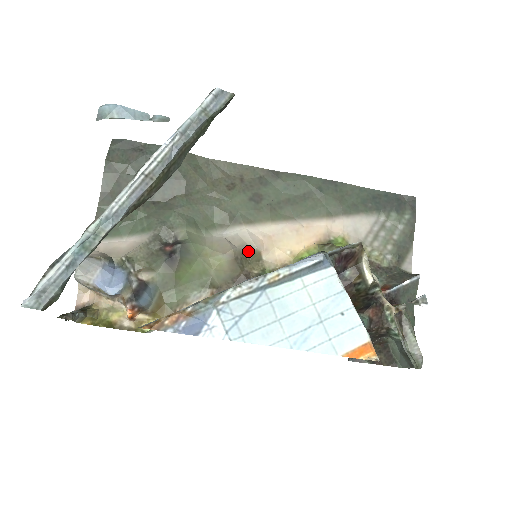
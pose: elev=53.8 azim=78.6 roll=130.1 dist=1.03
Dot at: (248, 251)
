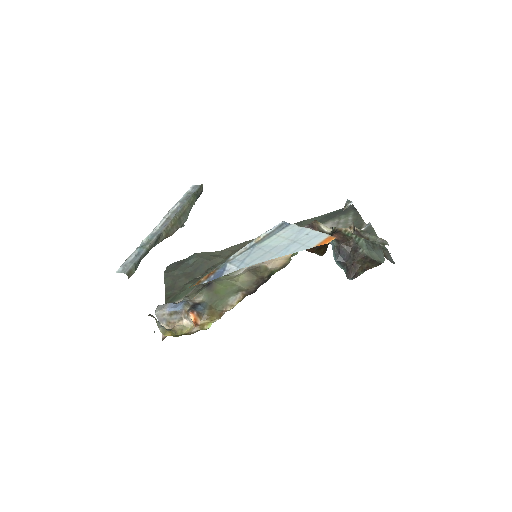
Dot at: (257, 267)
